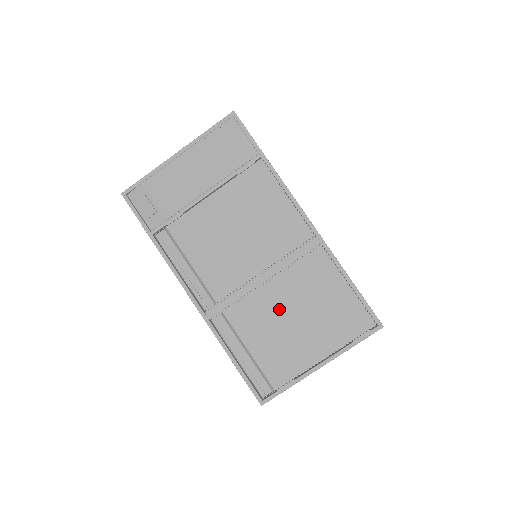
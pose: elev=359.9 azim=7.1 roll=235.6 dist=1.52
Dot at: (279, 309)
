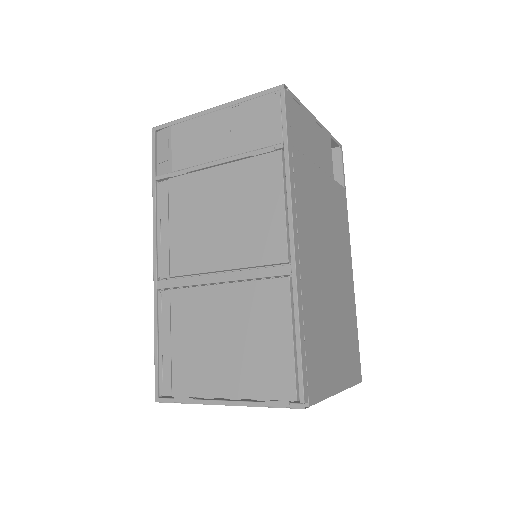
Dot at: (217, 319)
